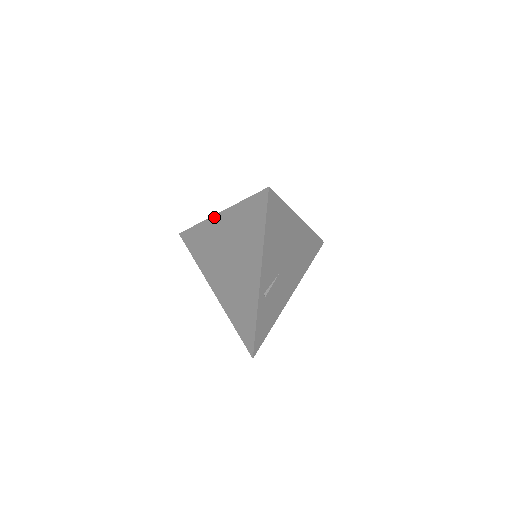
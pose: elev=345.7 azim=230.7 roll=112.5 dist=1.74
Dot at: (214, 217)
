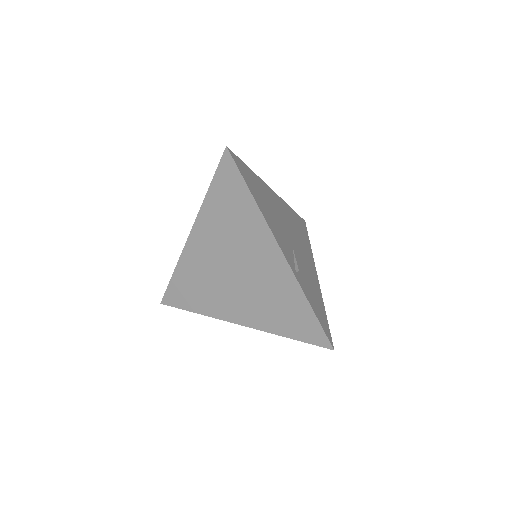
Dot at: (188, 242)
